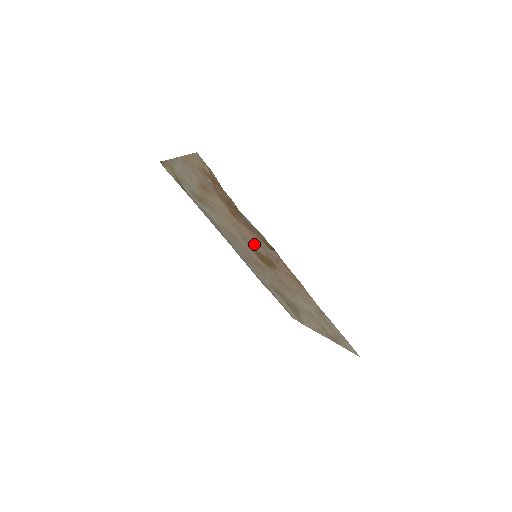
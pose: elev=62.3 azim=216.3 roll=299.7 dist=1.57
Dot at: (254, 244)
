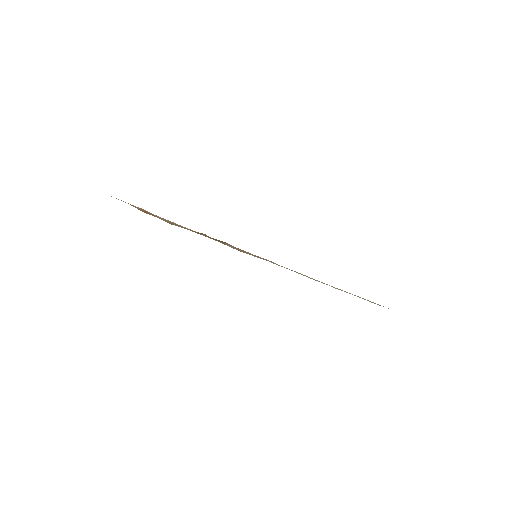
Dot at: occluded
